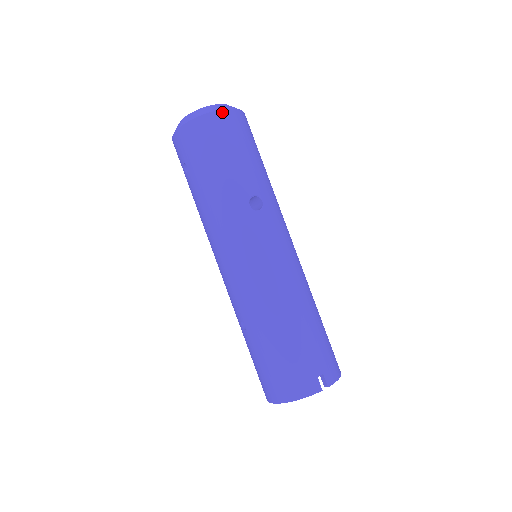
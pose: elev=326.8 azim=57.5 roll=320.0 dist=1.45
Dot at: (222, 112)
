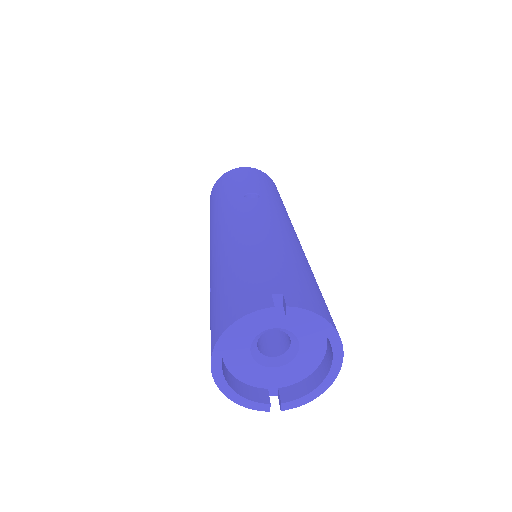
Dot at: (244, 168)
